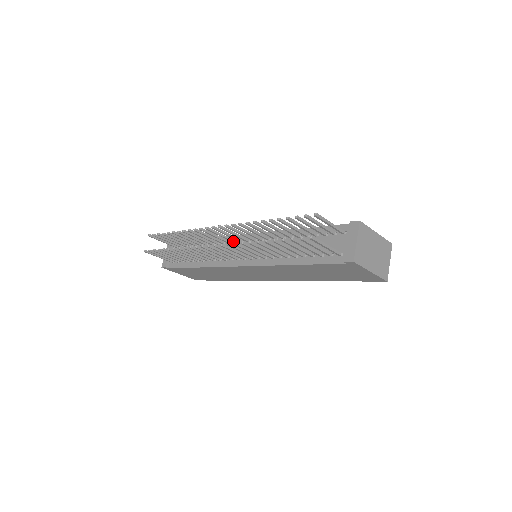
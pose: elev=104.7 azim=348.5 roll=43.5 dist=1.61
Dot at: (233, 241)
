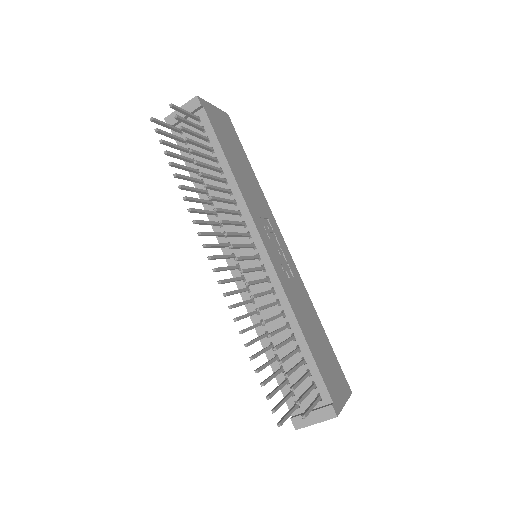
Dot at: (247, 236)
